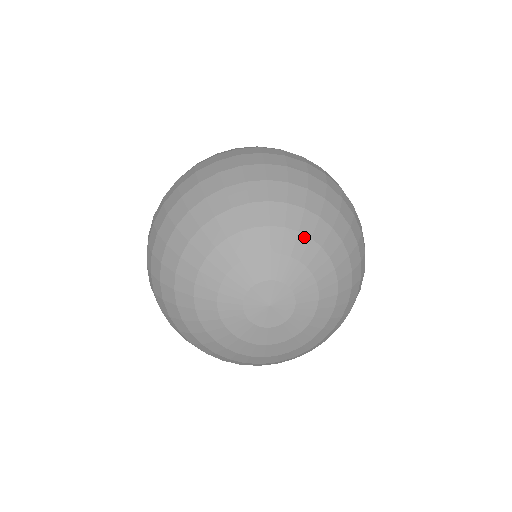
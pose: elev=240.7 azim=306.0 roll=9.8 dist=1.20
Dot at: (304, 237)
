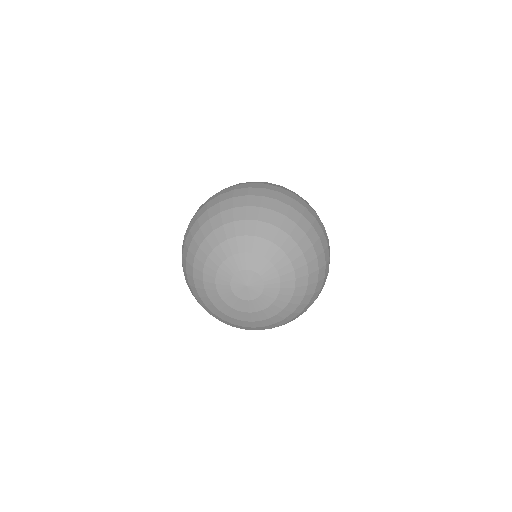
Dot at: (250, 237)
